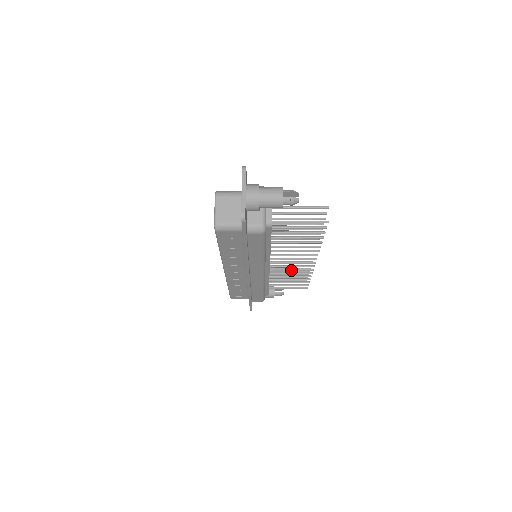
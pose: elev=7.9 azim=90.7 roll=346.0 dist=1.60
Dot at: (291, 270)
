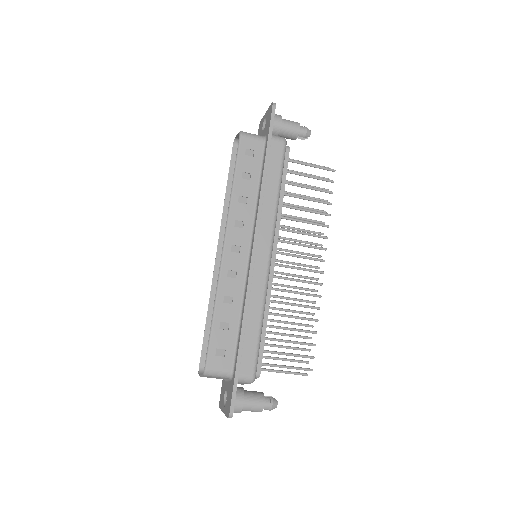
Dot at: (295, 291)
